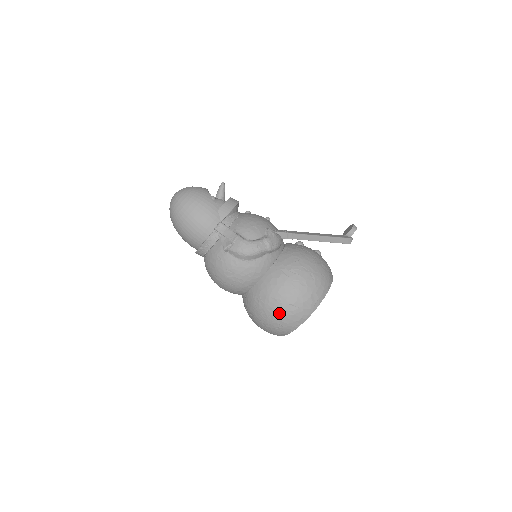
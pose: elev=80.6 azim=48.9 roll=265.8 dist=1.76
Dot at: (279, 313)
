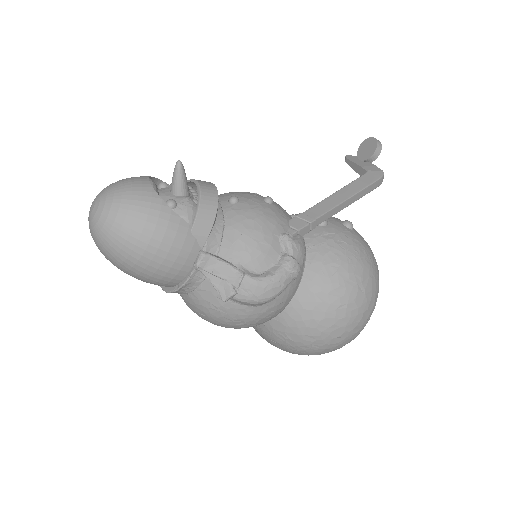
Dot at: (318, 349)
